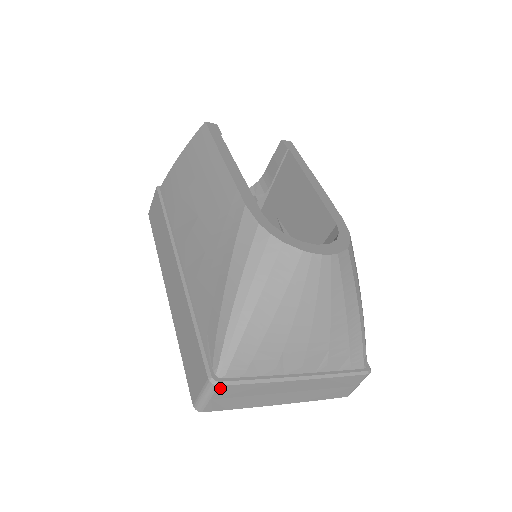
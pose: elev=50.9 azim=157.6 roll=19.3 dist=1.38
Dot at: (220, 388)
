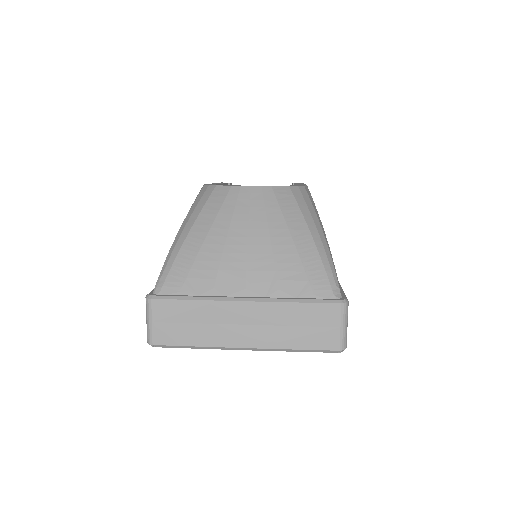
Dot at: (155, 303)
